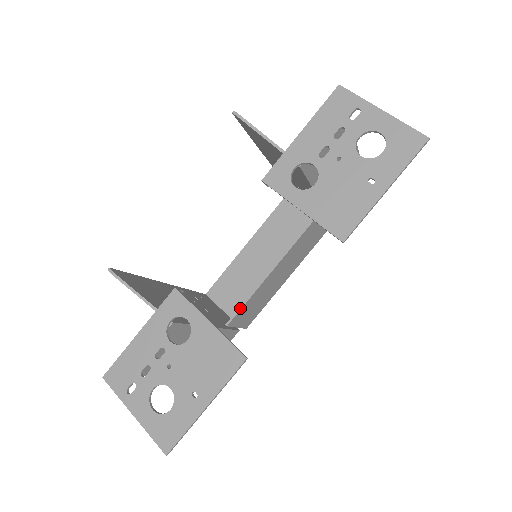
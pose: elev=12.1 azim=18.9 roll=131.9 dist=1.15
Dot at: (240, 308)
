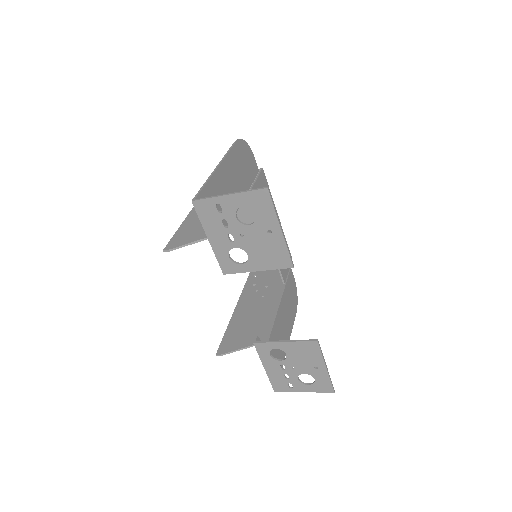
Dot at: (279, 271)
